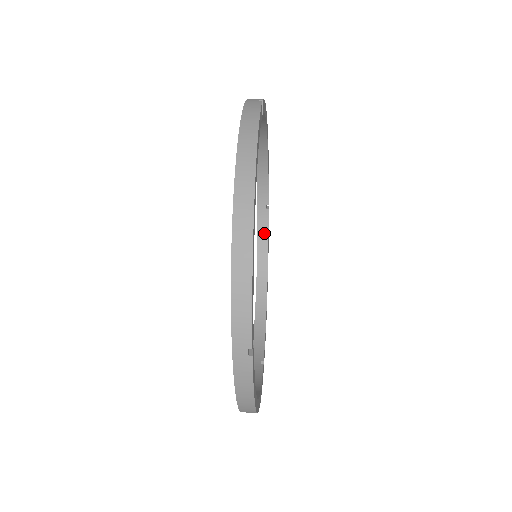
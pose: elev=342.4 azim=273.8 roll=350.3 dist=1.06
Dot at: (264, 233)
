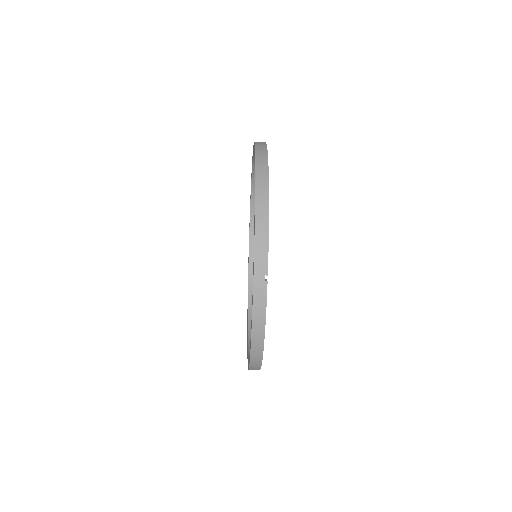
Dot at: occluded
